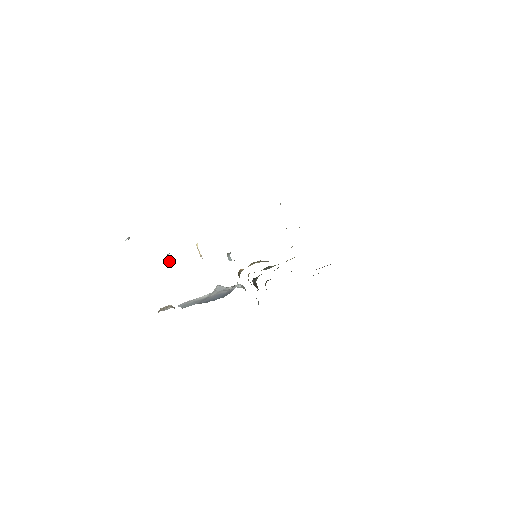
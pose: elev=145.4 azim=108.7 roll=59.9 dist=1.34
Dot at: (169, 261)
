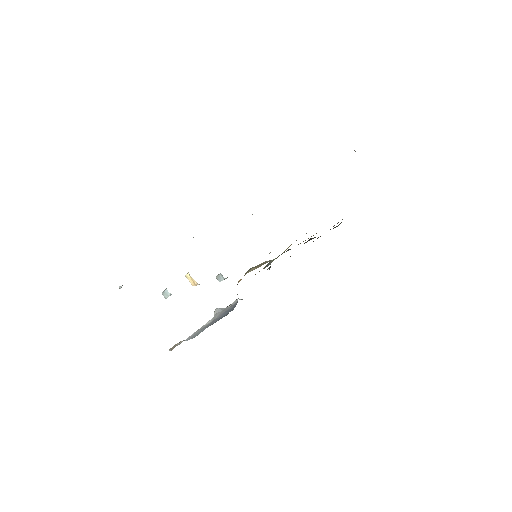
Dot at: (167, 297)
